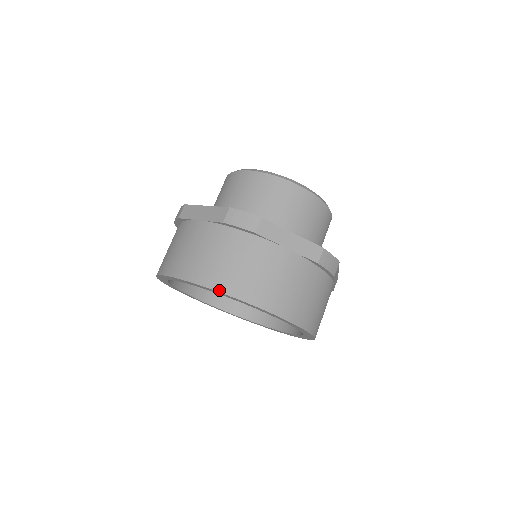
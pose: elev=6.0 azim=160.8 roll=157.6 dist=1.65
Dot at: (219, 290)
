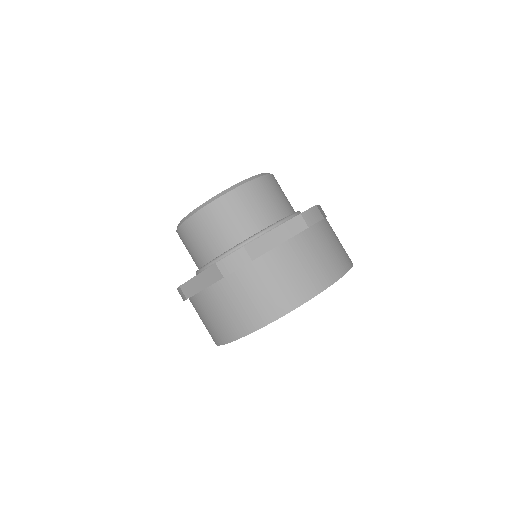
Dot at: (273, 320)
